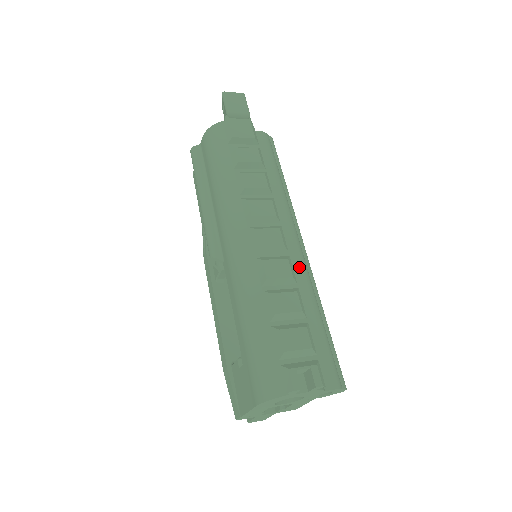
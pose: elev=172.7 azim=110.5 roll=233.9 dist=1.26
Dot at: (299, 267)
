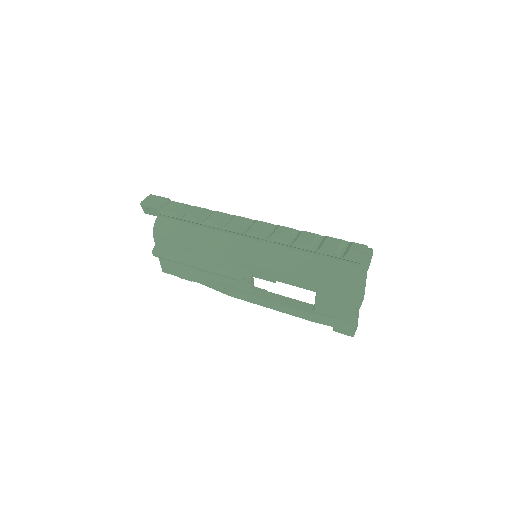
Dot at: occluded
